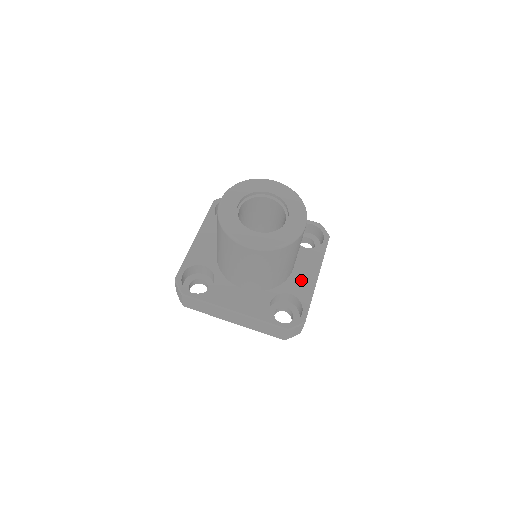
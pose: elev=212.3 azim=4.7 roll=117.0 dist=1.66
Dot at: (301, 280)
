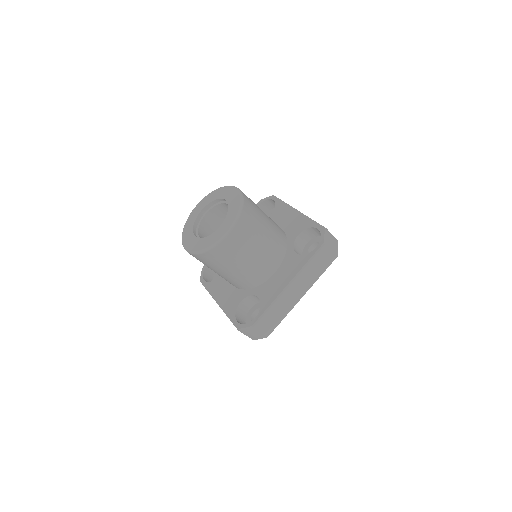
Dot at: (292, 224)
